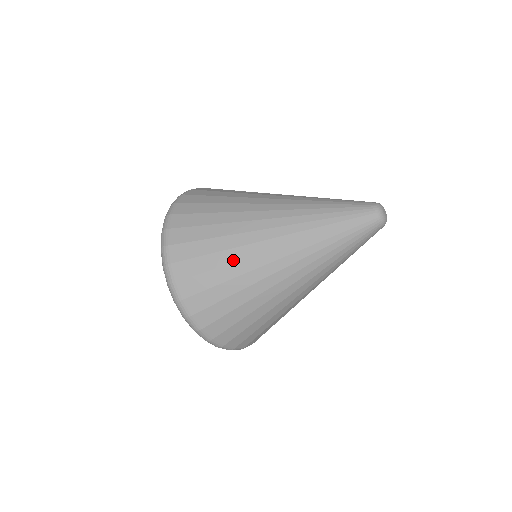
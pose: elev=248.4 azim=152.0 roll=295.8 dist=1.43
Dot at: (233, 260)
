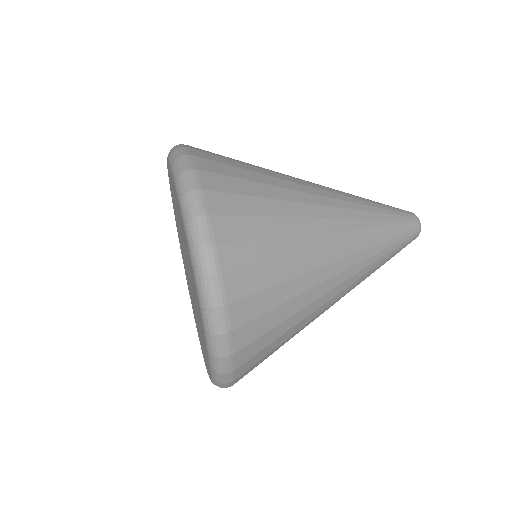
Dot at: (287, 213)
